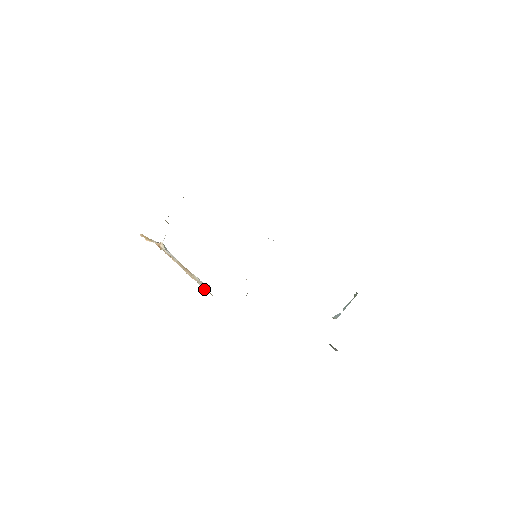
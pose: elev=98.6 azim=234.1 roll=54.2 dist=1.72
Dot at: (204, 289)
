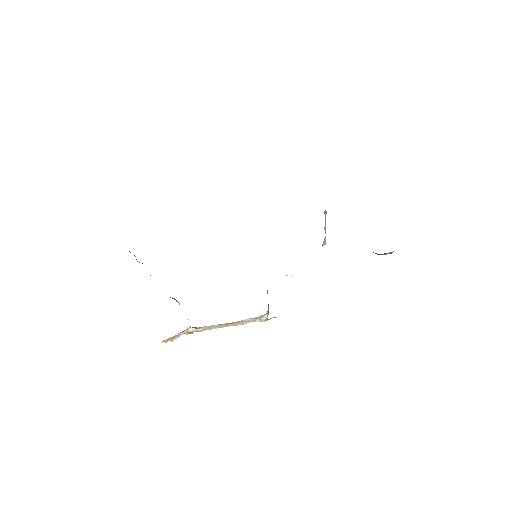
Dot at: (265, 320)
